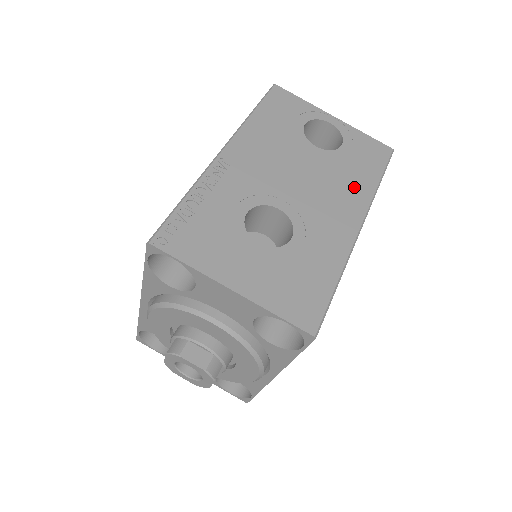
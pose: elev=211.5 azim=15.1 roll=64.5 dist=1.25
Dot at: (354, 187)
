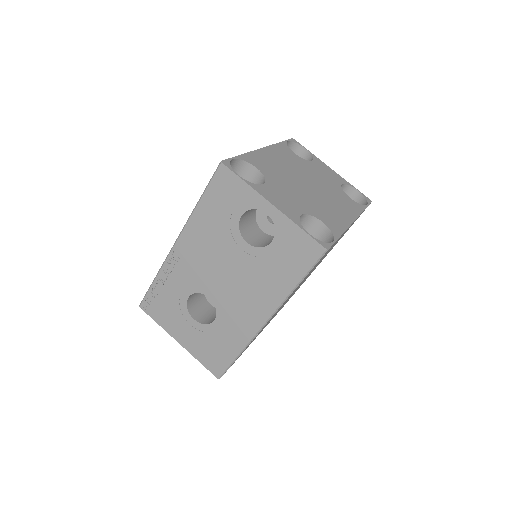
Dot at: (270, 288)
